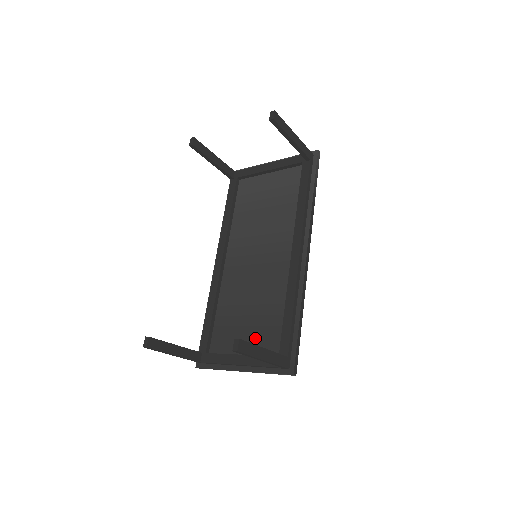
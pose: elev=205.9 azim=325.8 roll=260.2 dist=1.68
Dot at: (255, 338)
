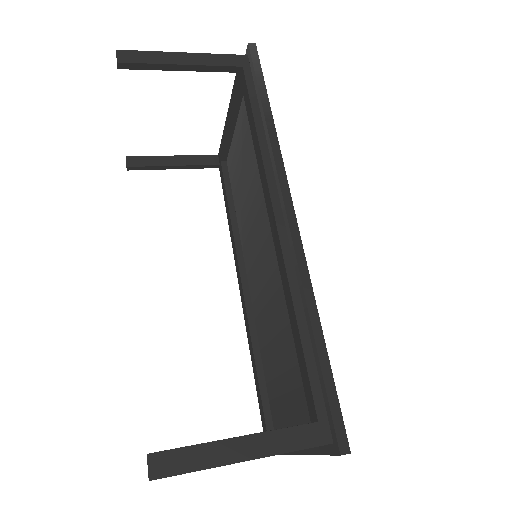
Dot at: (293, 392)
